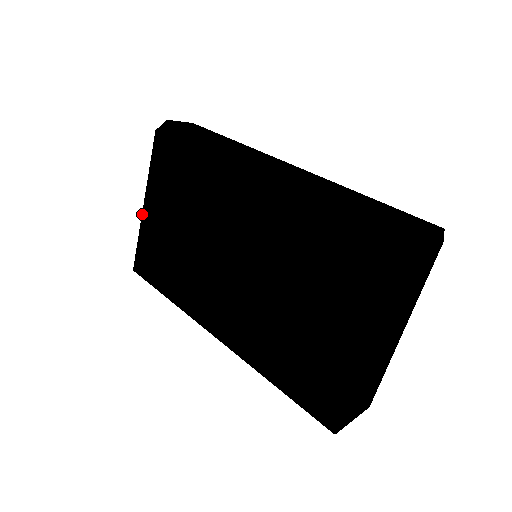
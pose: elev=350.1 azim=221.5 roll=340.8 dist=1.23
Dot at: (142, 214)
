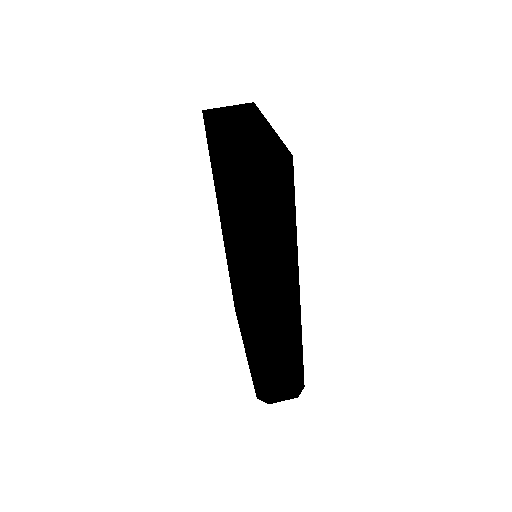
Dot at: (209, 131)
